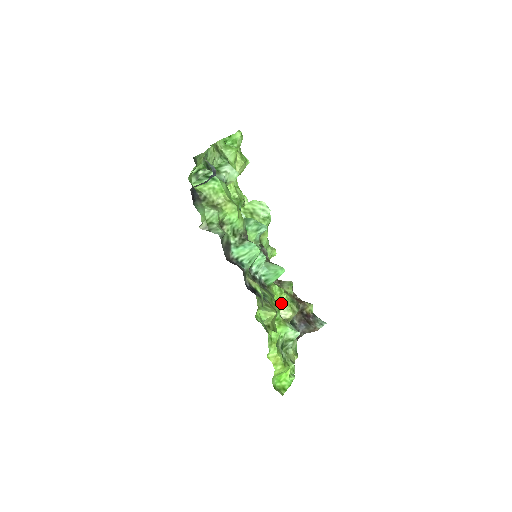
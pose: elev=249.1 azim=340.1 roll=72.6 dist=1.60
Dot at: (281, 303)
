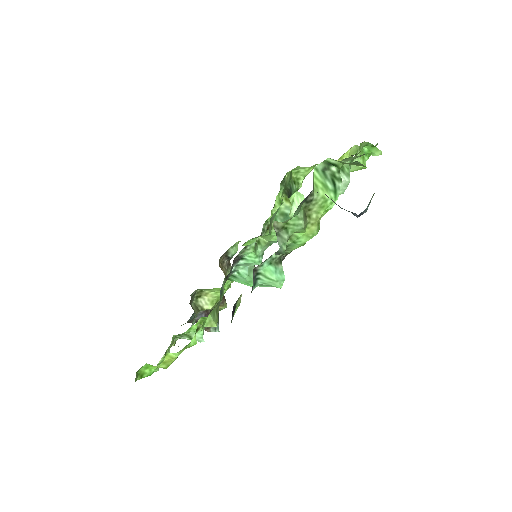
Dot at: (215, 293)
